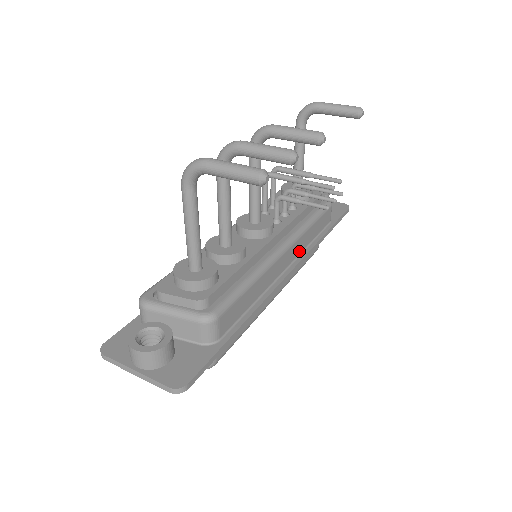
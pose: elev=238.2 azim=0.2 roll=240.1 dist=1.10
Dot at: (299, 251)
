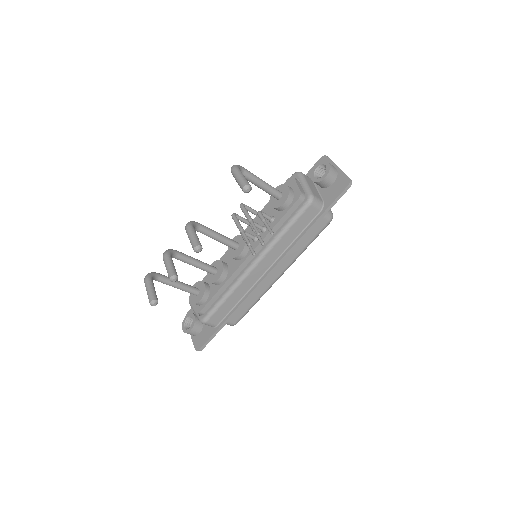
Dot at: (278, 255)
